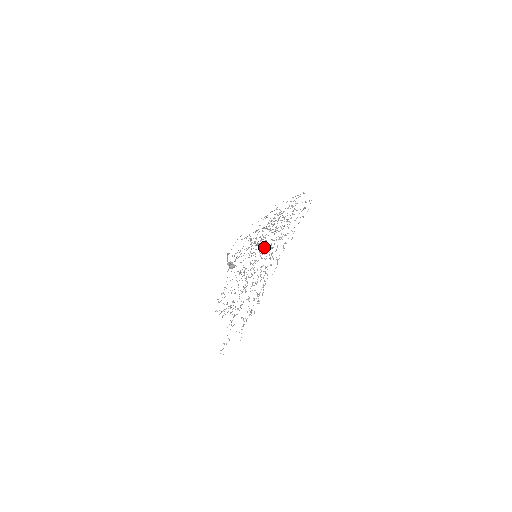
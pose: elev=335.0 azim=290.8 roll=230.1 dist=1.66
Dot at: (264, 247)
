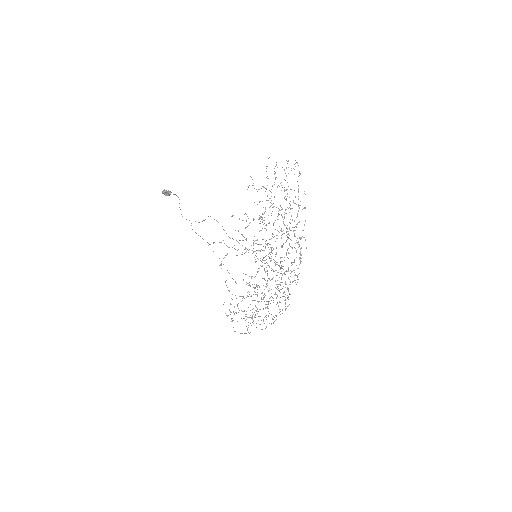
Dot at: (284, 273)
